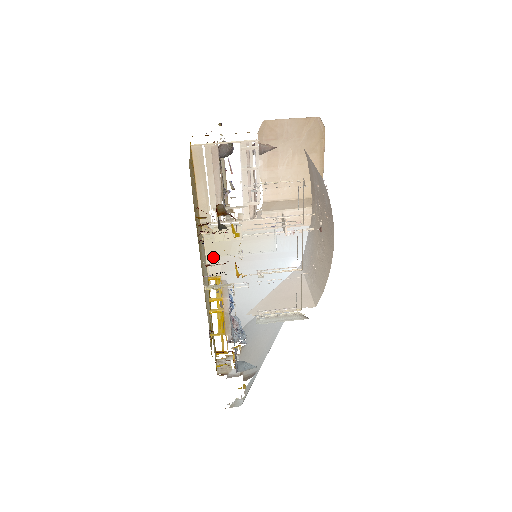
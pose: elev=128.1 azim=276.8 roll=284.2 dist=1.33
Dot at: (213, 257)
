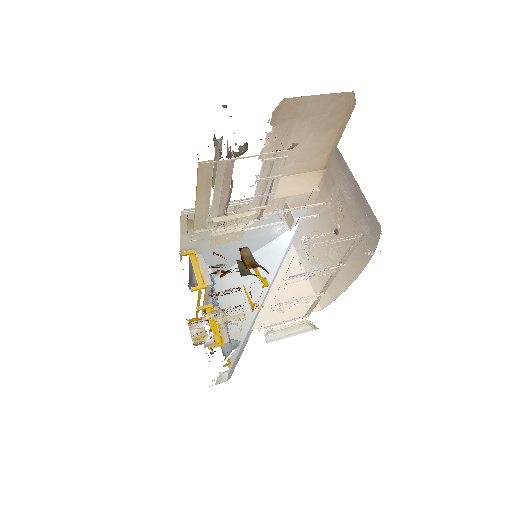
Dot at: (188, 235)
